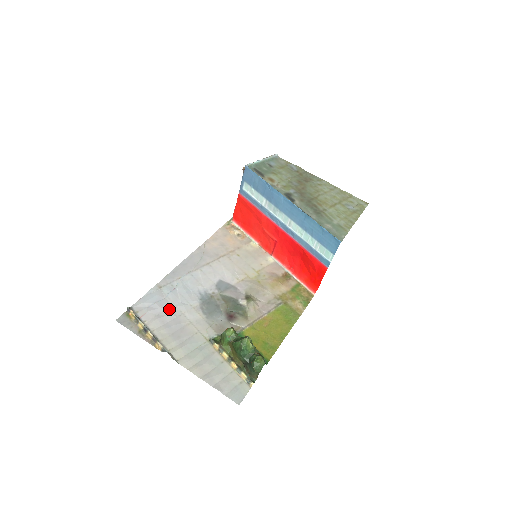
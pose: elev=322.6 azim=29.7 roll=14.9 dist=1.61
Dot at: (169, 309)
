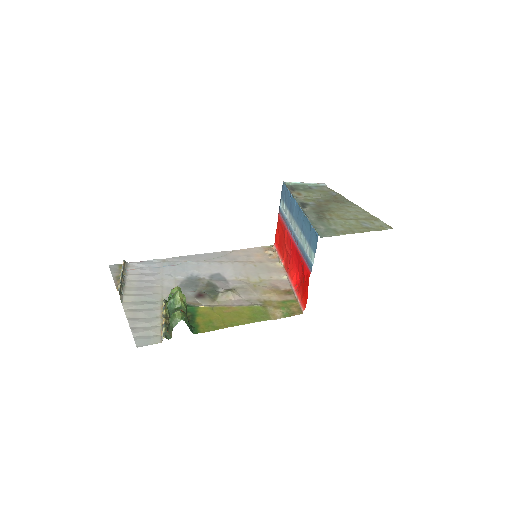
Dot at: (155, 273)
